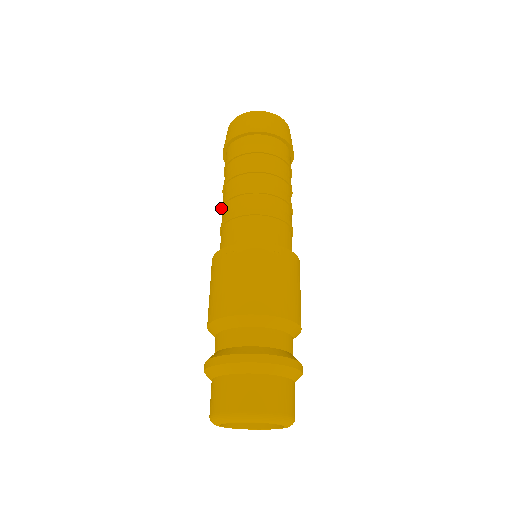
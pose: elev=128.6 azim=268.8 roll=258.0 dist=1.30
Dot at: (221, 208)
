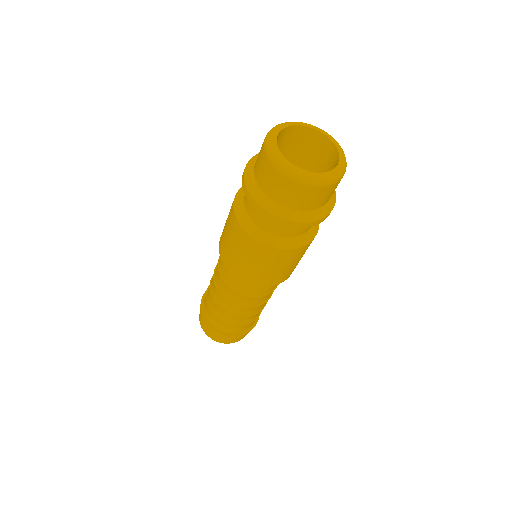
Dot at: occluded
